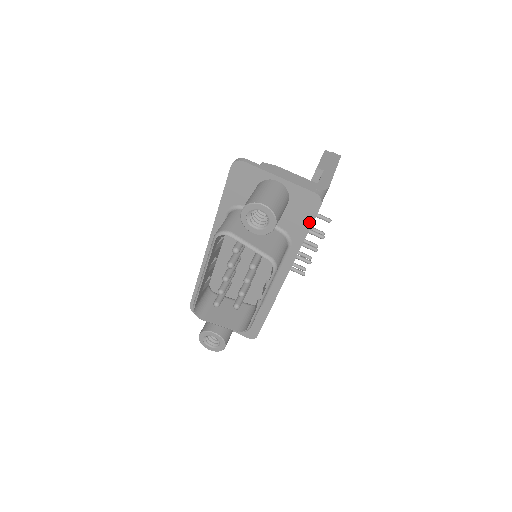
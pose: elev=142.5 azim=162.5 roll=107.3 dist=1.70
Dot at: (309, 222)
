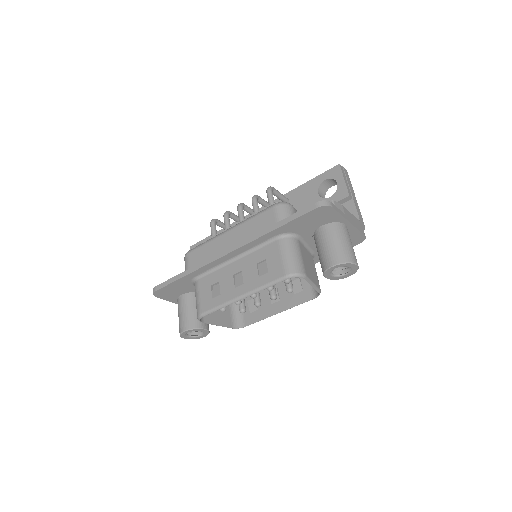
Dot at: occluded
